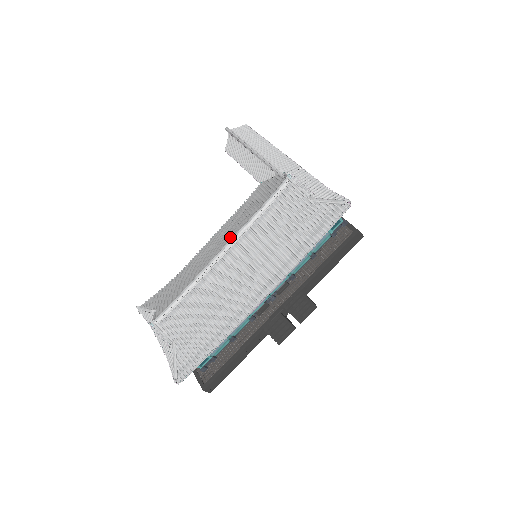
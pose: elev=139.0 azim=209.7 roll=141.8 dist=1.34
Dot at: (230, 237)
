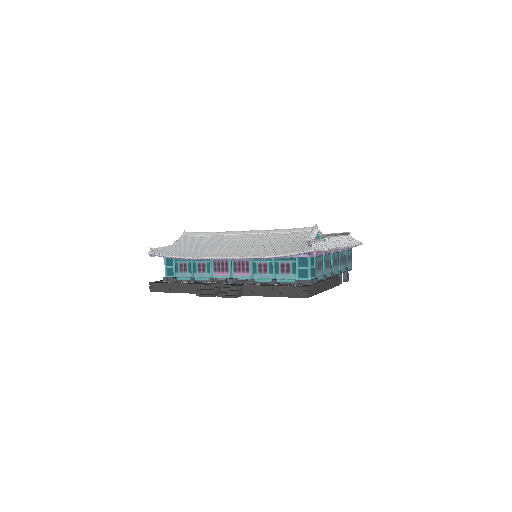
Dot at: occluded
